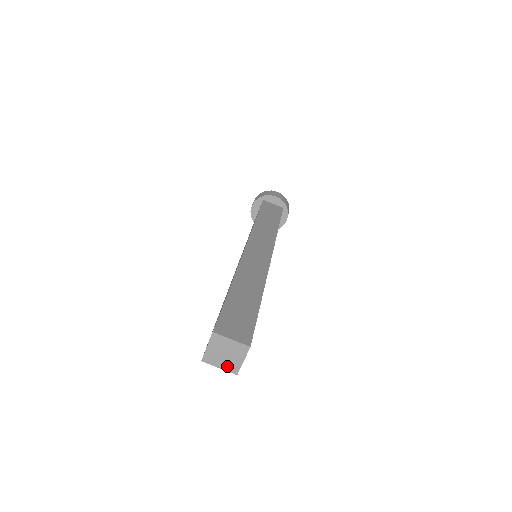
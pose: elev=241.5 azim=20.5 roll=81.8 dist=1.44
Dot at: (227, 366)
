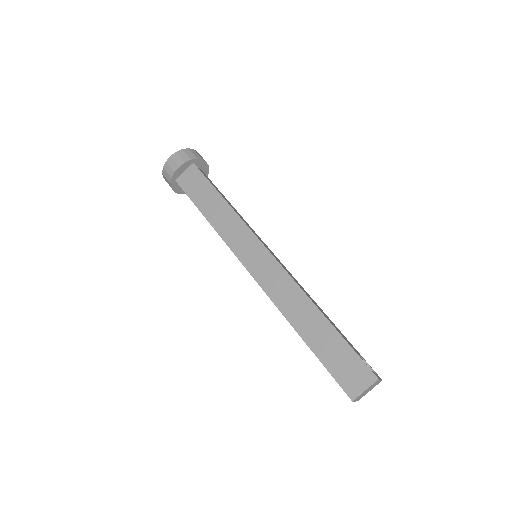
Dot at: (373, 387)
